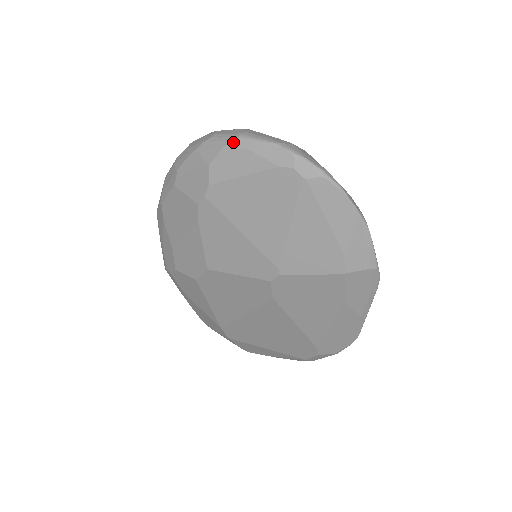
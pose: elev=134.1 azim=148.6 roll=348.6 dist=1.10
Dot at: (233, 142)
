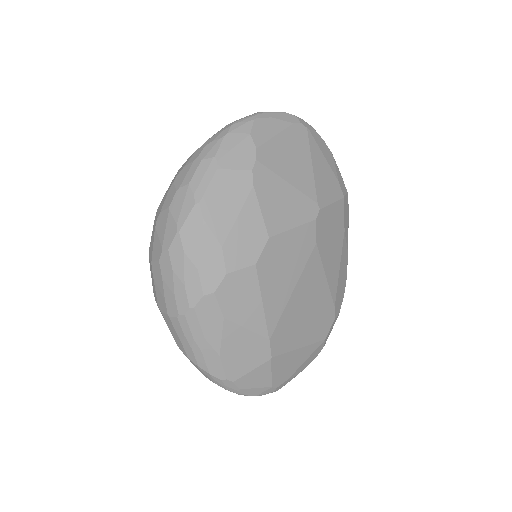
Dot at: (258, 115)
